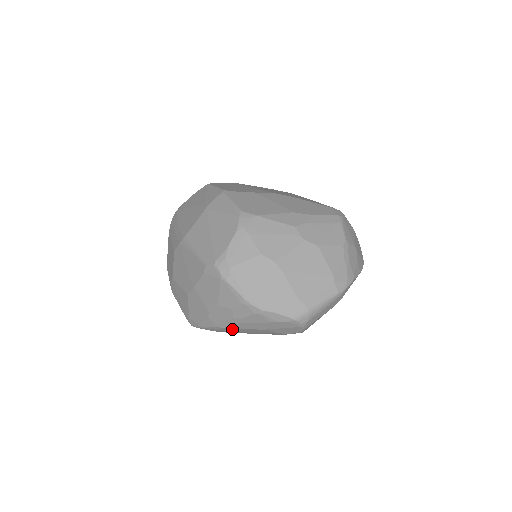
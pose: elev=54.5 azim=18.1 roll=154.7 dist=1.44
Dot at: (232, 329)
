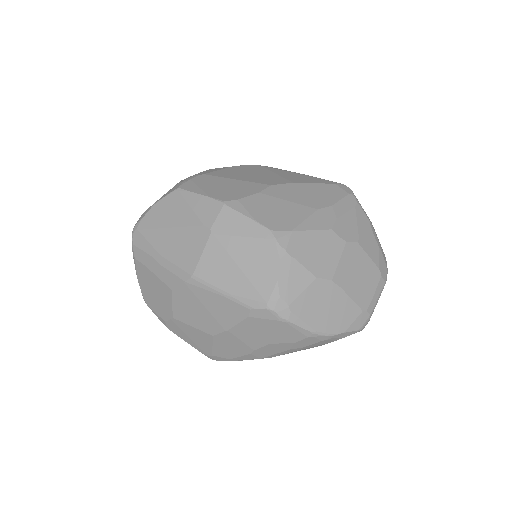
Dot at: occluded
